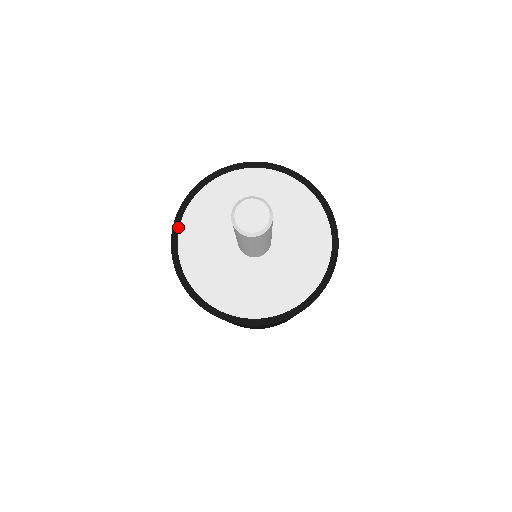
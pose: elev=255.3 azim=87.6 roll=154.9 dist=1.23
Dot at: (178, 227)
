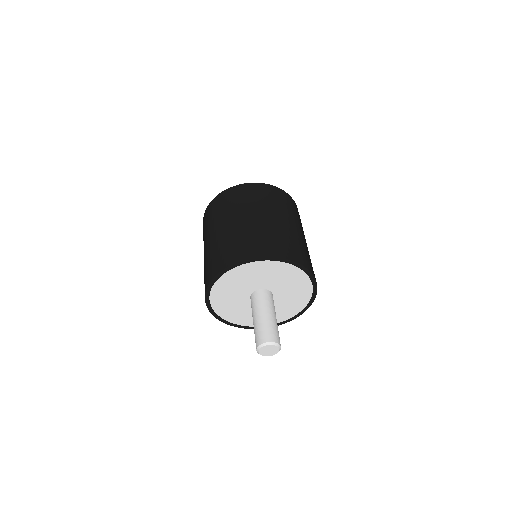
Dot at: (209, 300)
